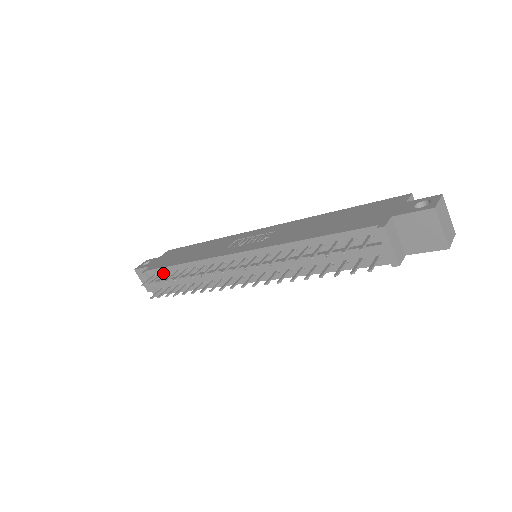
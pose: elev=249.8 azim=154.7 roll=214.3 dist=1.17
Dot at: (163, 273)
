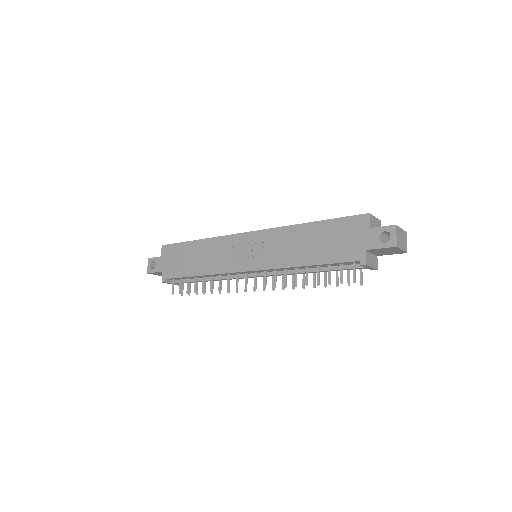
Dot at: (181, 278)
